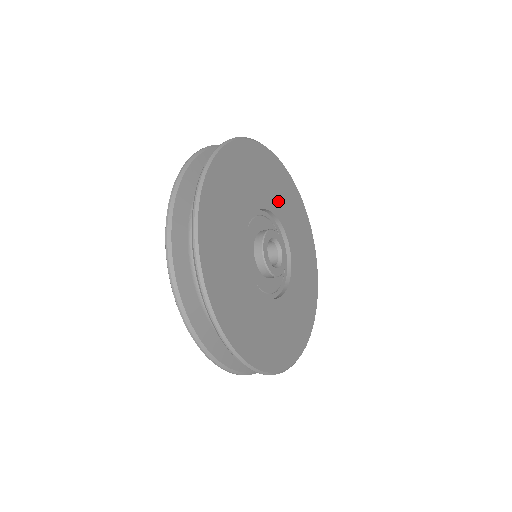
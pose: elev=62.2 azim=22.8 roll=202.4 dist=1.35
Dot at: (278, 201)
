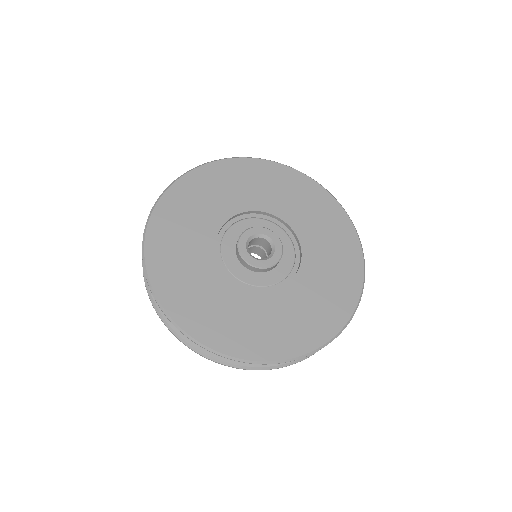
Dot at: (298, 213)
